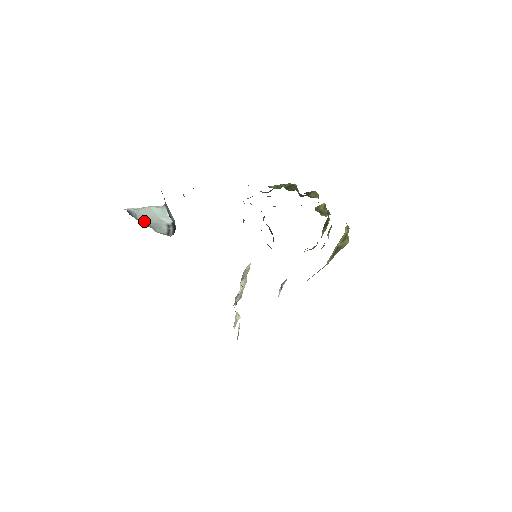
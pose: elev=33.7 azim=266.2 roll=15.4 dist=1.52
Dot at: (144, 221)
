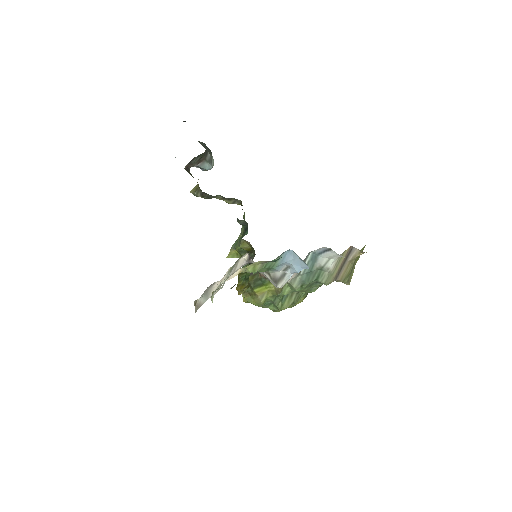
Dot at: occluded
